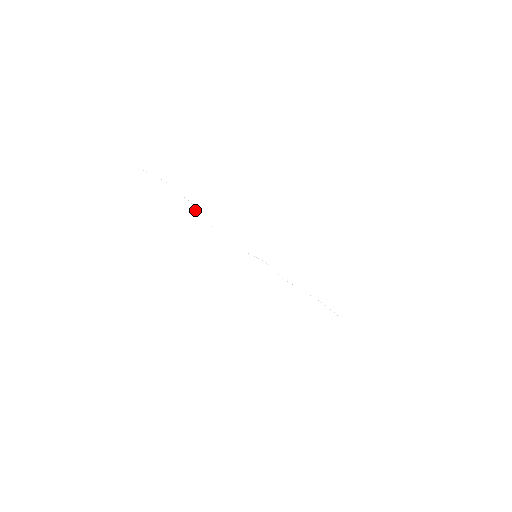
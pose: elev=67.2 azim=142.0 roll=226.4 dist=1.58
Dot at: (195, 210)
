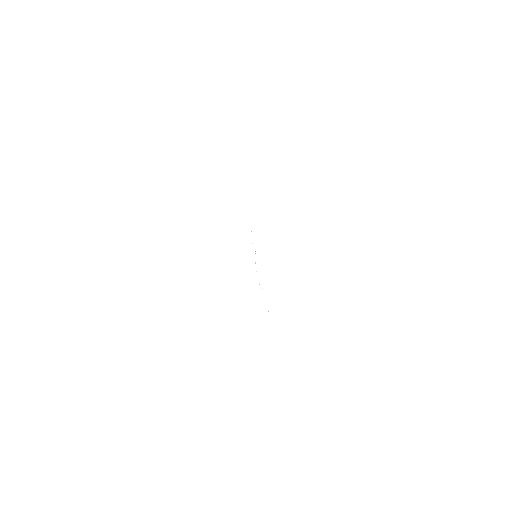
Dot at: occluded
